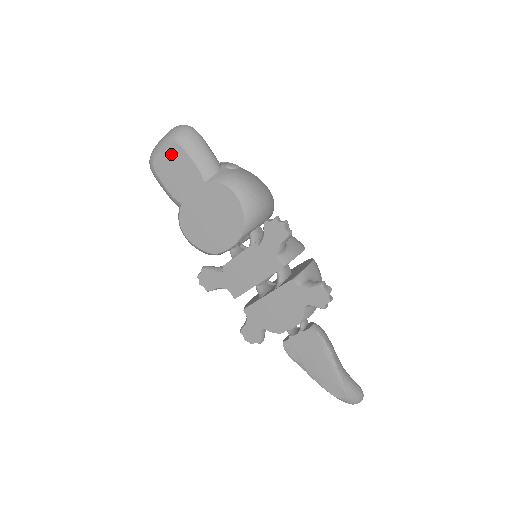
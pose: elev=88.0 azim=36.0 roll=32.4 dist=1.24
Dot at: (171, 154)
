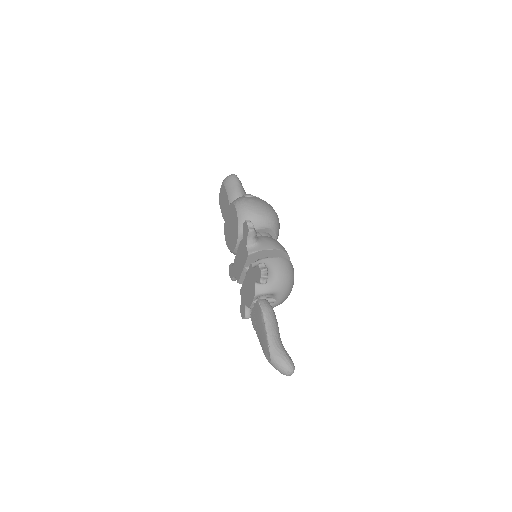
Dot at: (222, 191)
